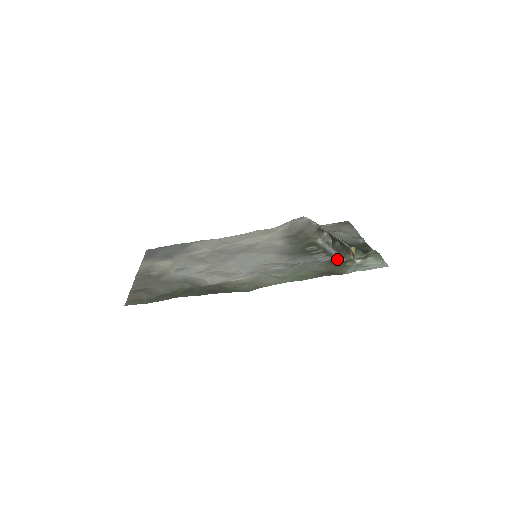
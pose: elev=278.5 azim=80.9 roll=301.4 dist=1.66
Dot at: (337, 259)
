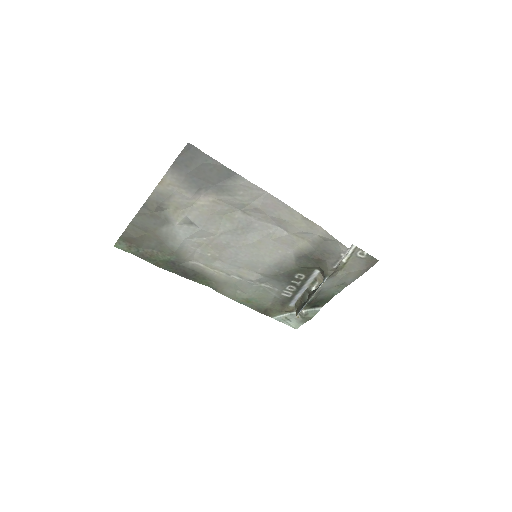
Dot at: (291, 301)
